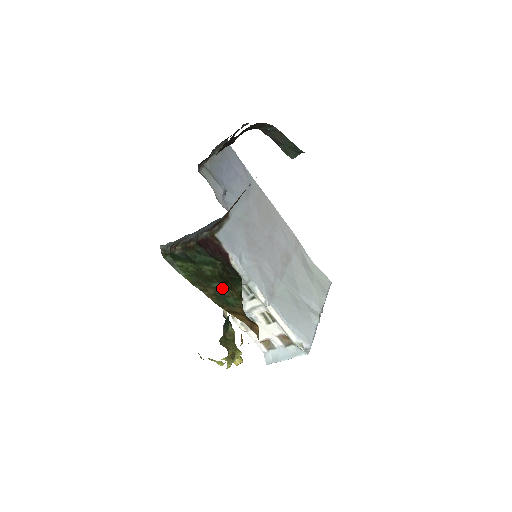
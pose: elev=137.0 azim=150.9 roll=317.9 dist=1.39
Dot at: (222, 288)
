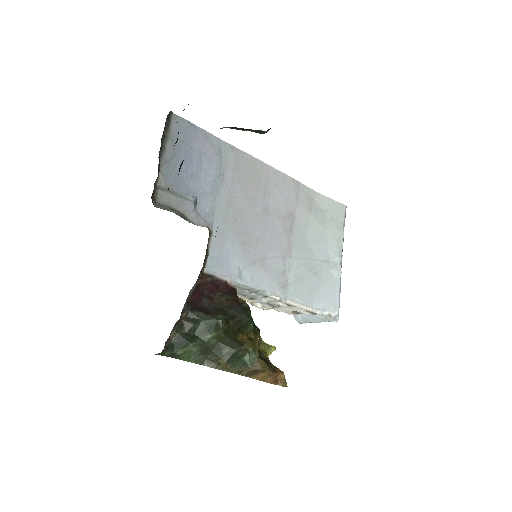
Dot at: (233, 351)
